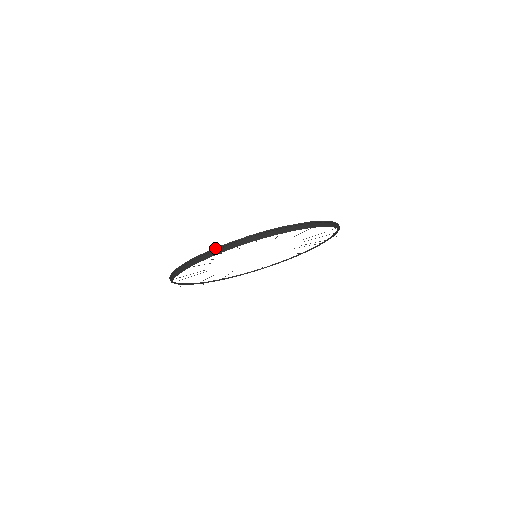
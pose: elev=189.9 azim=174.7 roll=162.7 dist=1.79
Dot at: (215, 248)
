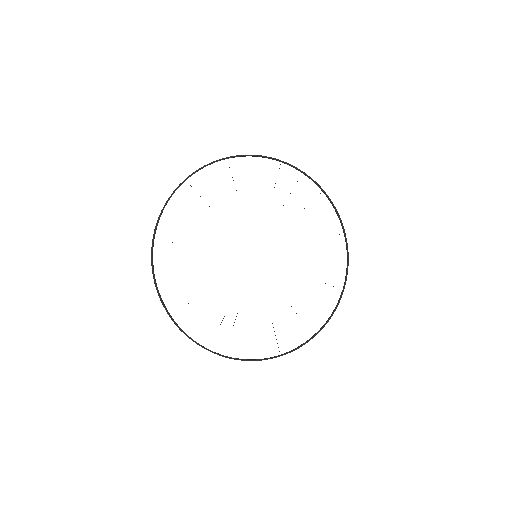
Dot at: (151, 253)
